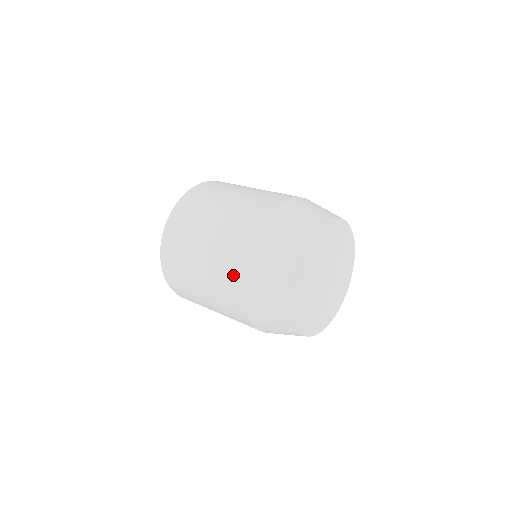
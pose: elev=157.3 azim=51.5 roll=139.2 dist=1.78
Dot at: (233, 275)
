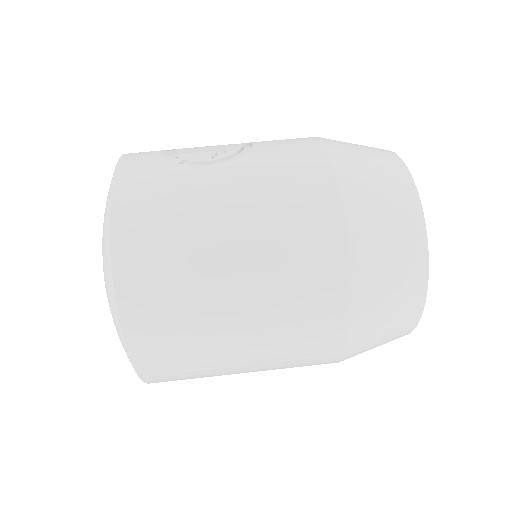
Dot at: (322, 355)
